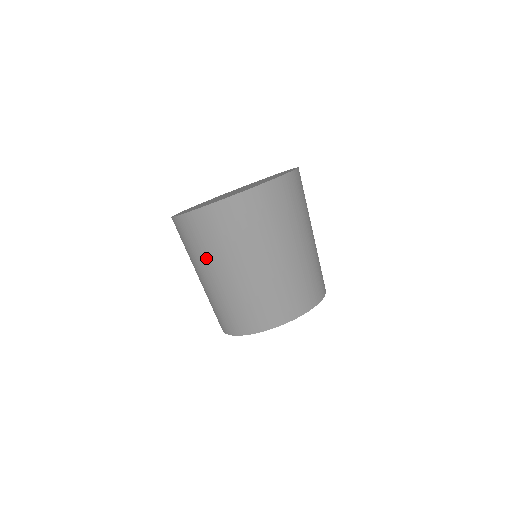
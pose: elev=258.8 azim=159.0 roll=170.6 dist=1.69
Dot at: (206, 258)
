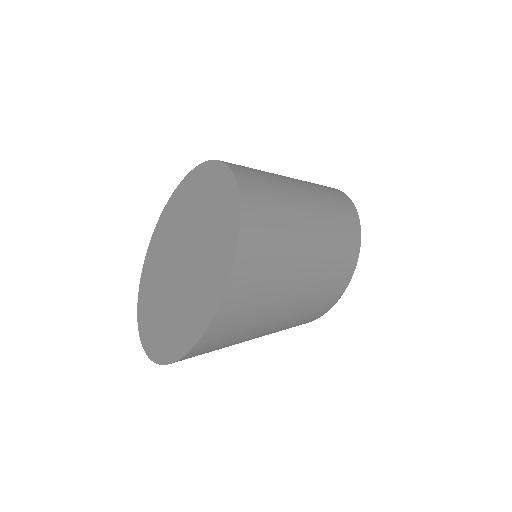
Dot at: occluded
